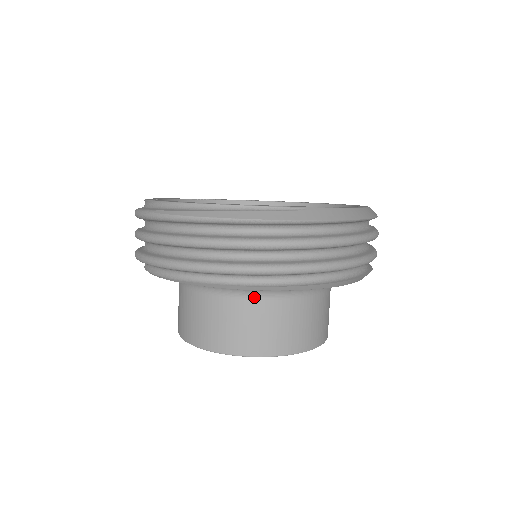
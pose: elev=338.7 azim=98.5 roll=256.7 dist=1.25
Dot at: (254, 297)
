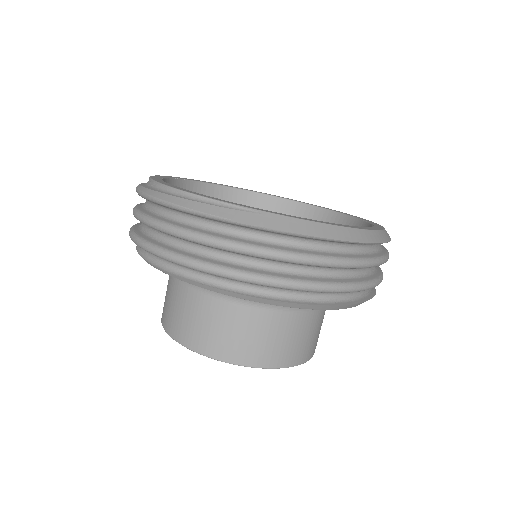
Dot at: (210, 294)
